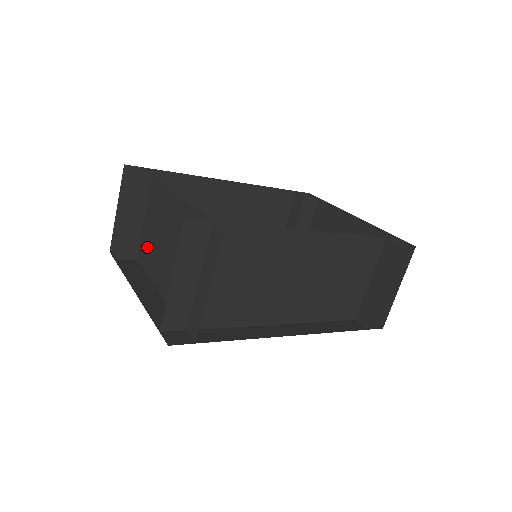
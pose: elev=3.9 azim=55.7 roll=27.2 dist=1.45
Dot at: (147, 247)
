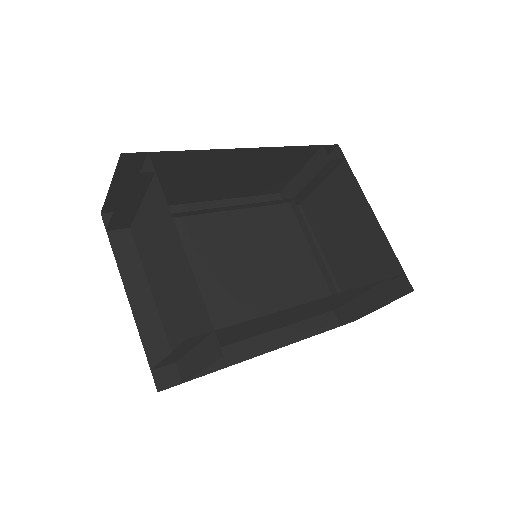
Dot at: (143, 236)
